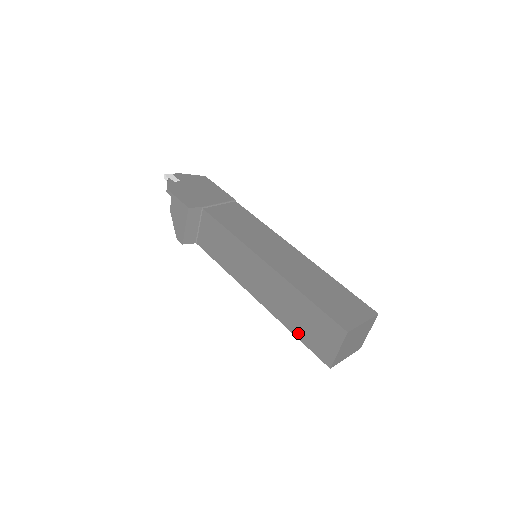
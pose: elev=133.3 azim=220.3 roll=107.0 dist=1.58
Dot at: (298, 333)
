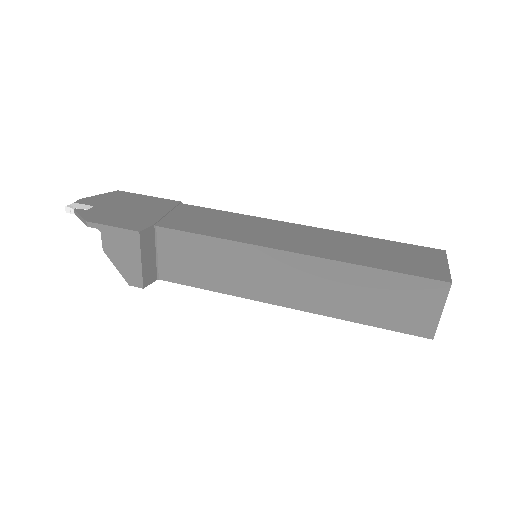
Dot at: (371, 319)
